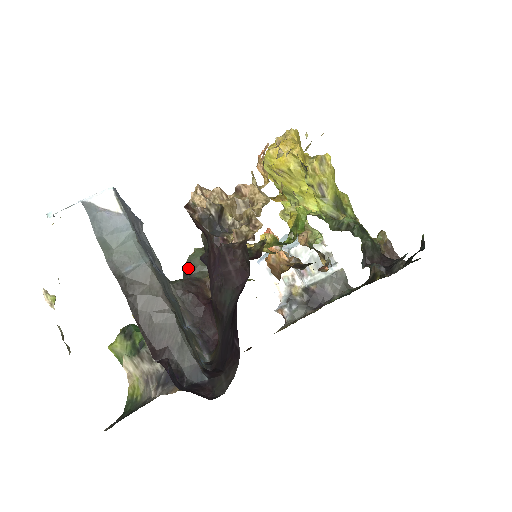
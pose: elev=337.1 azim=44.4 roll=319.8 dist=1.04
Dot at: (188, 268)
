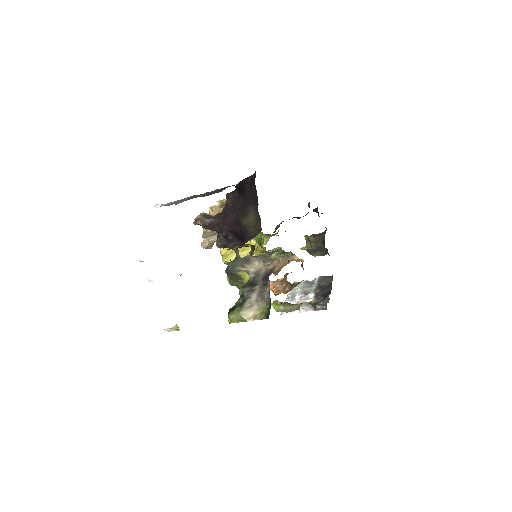
Dot at: occluded
